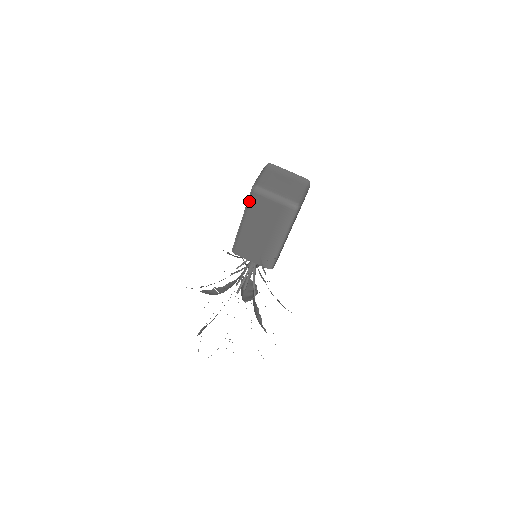
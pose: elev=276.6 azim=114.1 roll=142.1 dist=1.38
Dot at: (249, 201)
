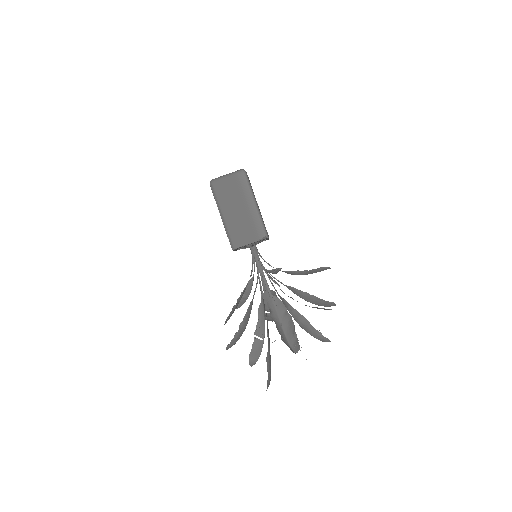
Dot at: (214, 193)
